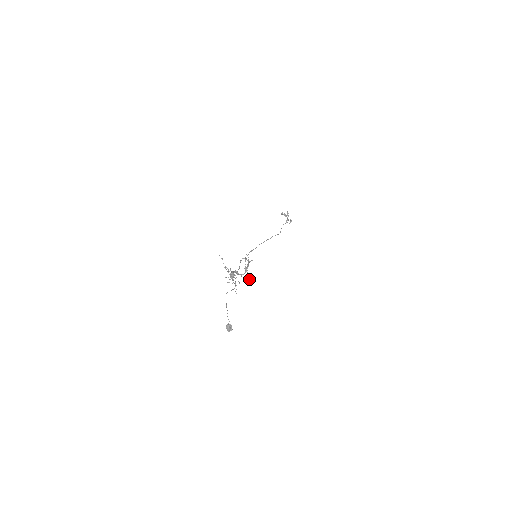
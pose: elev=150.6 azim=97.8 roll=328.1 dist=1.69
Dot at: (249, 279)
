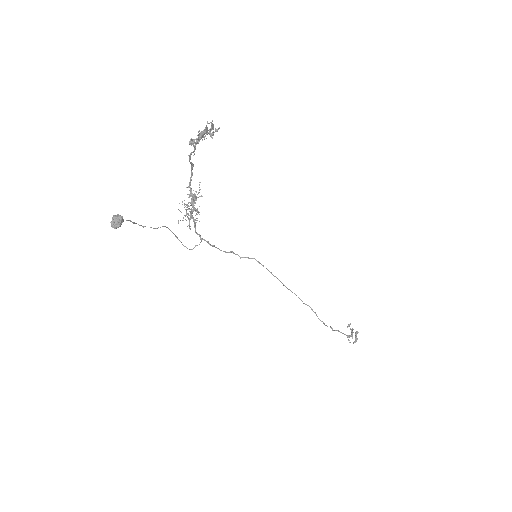
Dot at: (191, 139)
